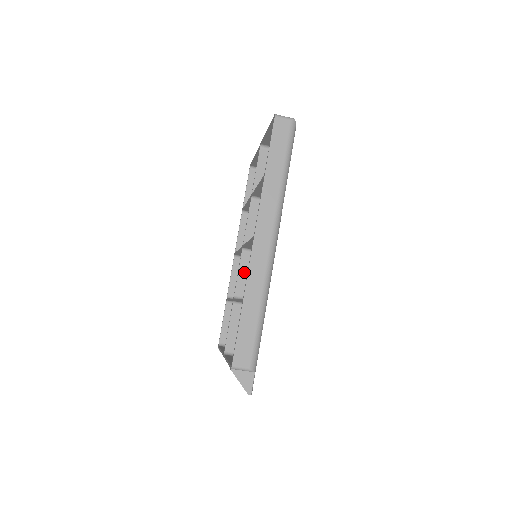
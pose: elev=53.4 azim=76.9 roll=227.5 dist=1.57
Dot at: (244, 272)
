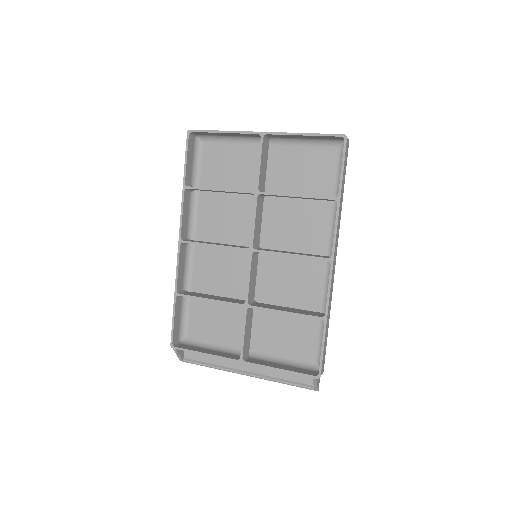
Dot at: (252, 275)
